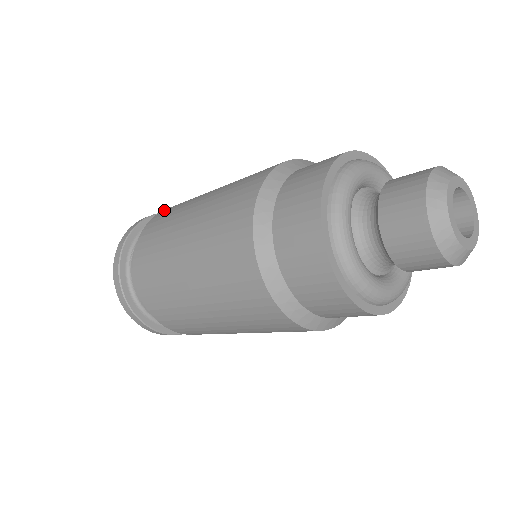
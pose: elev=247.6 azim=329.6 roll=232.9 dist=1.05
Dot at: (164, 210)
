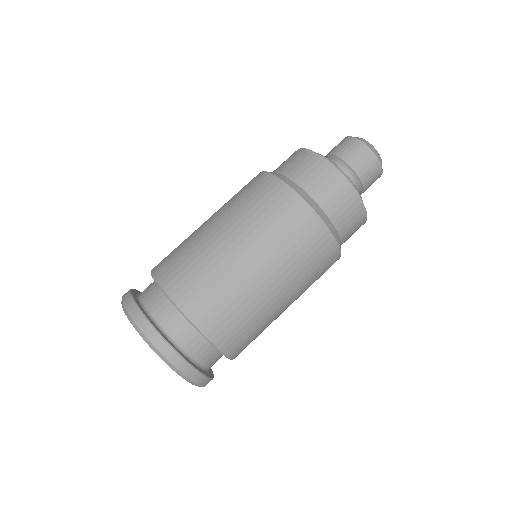
Dot at: occluded
